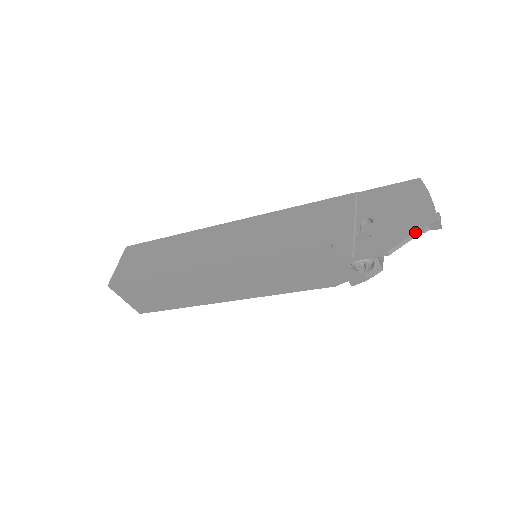
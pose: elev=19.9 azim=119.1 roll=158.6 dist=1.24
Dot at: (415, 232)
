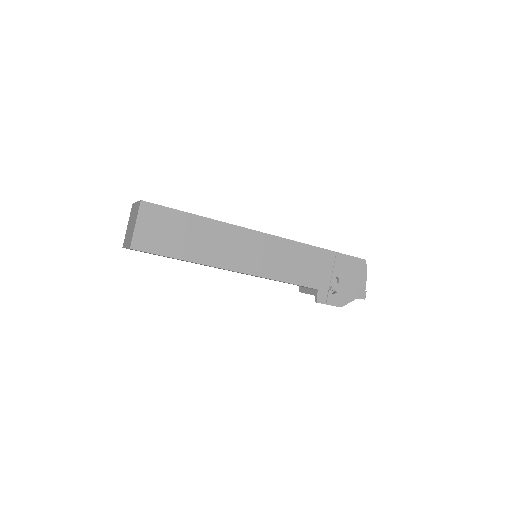
Dot at: occluded
